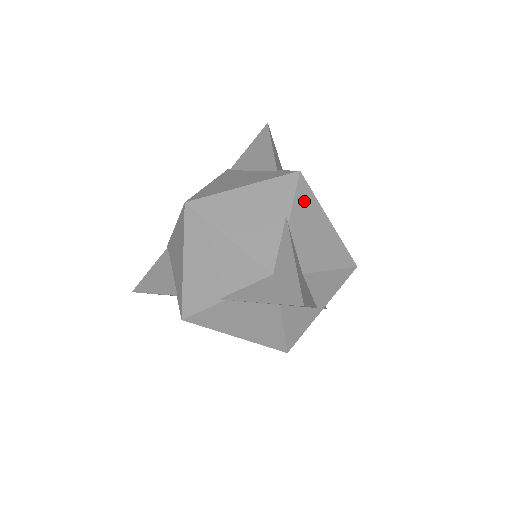
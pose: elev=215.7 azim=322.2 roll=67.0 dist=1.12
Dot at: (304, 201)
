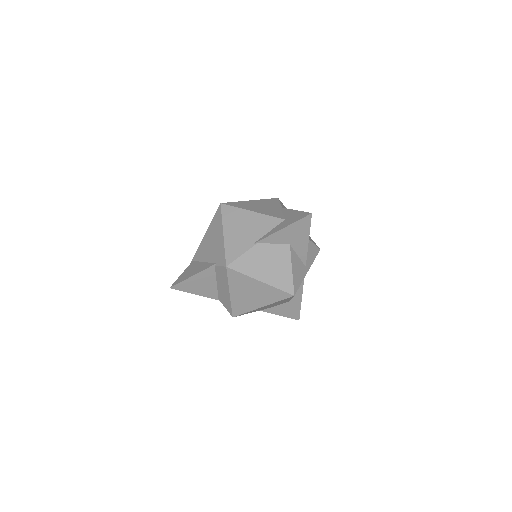
Dot at: occluded
